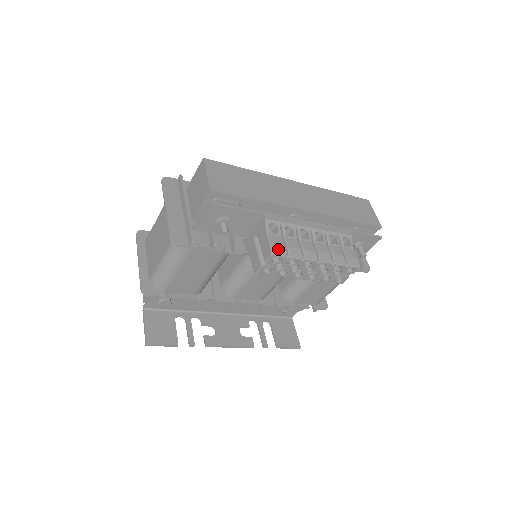
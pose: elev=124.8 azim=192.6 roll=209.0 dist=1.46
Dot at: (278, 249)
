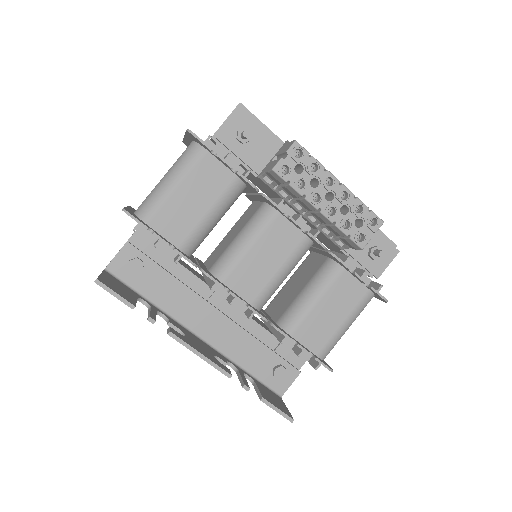
Dot at: (301, 146)
